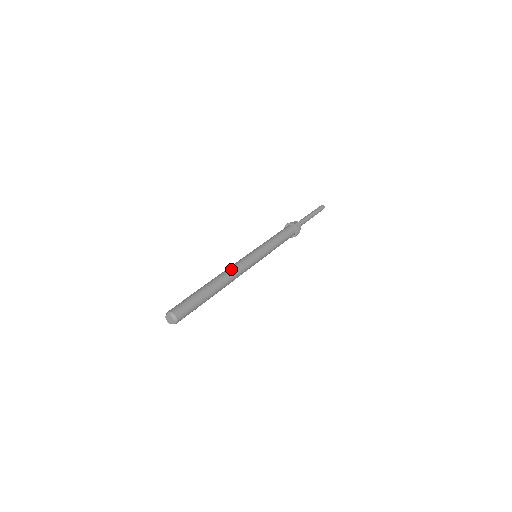
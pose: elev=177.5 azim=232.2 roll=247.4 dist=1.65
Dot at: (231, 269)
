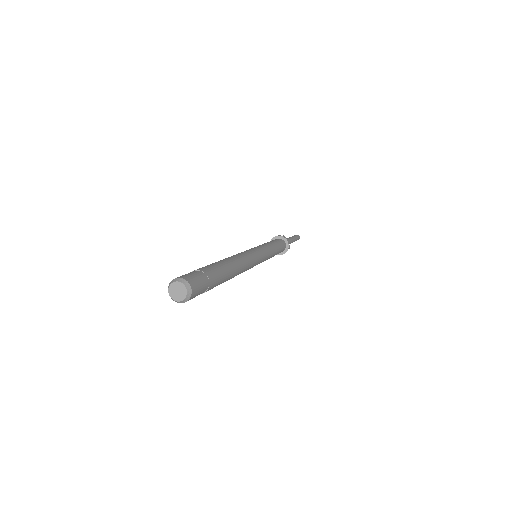
Dot at: (236, 255)
